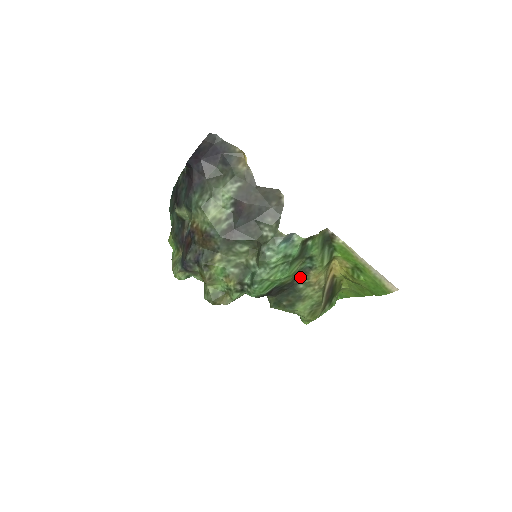
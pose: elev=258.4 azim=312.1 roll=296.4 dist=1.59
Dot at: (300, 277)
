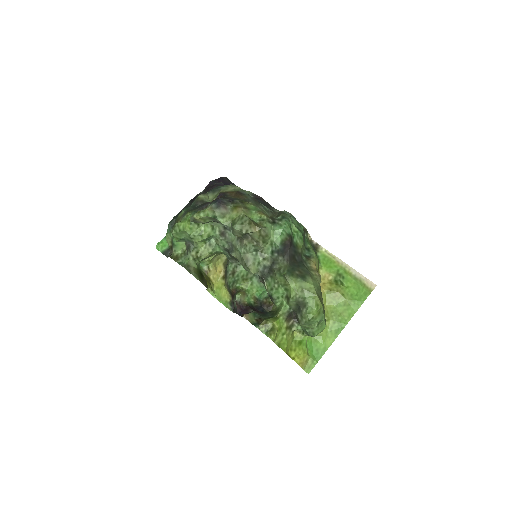
Dot at: (303, 260)
